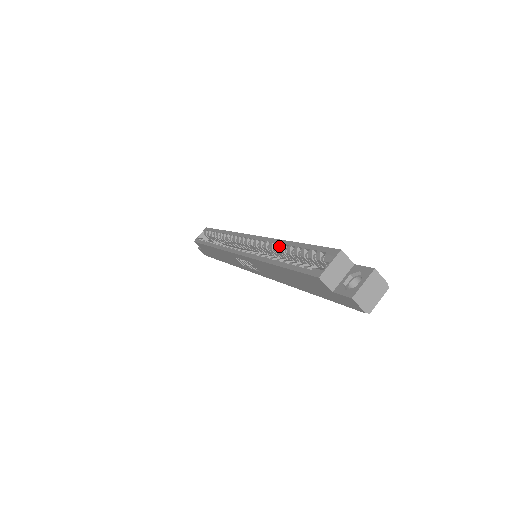
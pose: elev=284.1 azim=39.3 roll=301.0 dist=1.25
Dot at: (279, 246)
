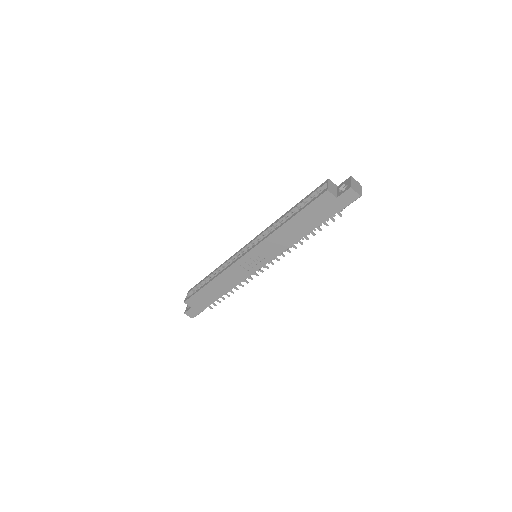
Dot at: (279, 222)
